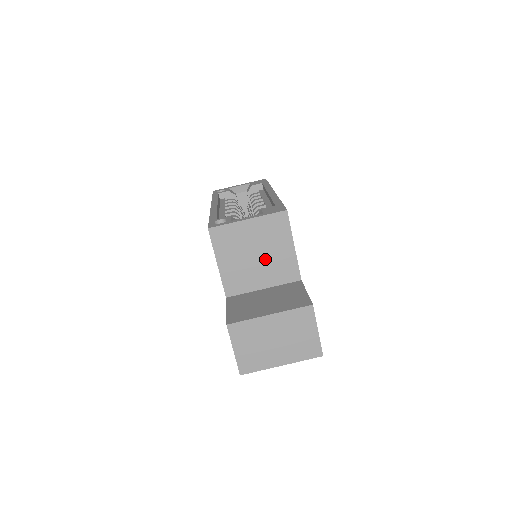
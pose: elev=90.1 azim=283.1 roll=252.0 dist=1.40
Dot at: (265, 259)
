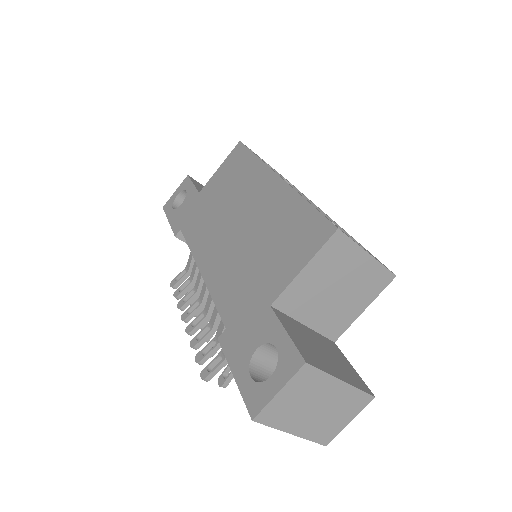
Dot at: (337, 300)
